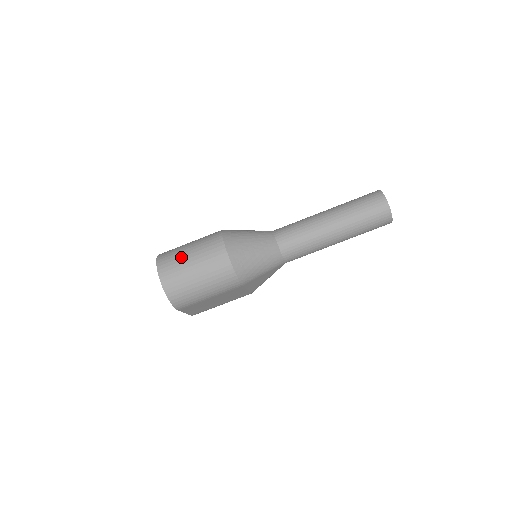
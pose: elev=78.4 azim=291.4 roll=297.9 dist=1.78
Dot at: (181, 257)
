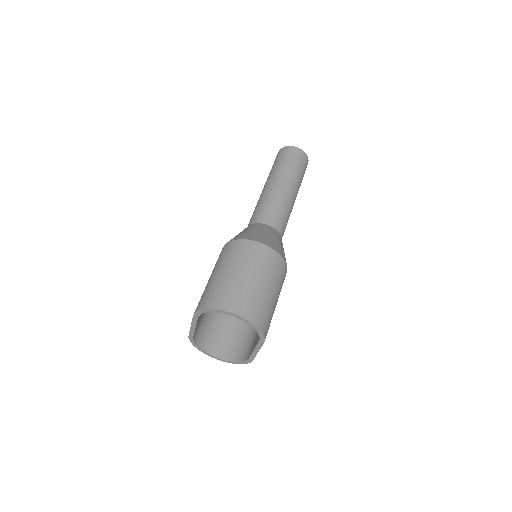
Dot at: (232, 282)
